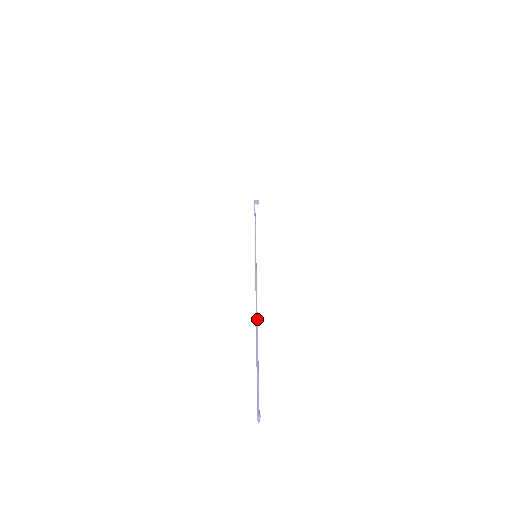
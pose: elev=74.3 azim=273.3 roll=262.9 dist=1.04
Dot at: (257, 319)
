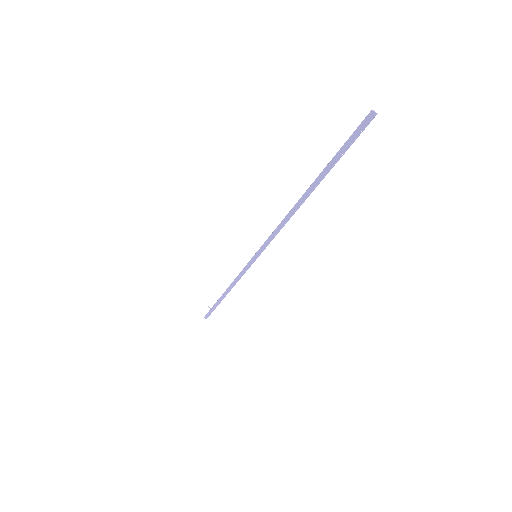
Dot at: (307, 190)
